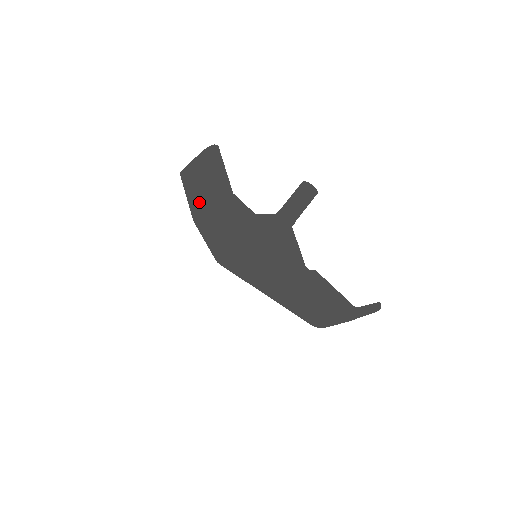
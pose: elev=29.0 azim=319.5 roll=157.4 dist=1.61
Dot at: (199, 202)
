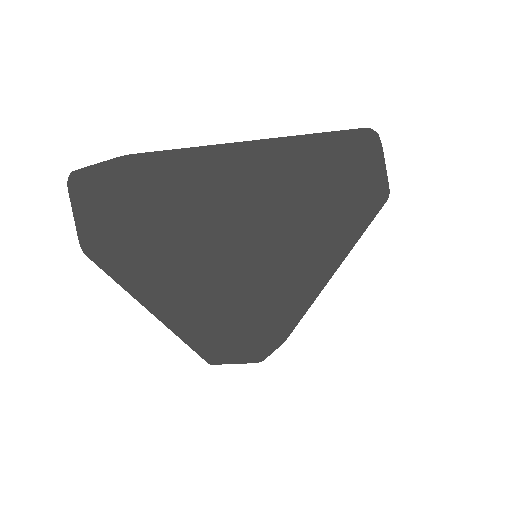
Dot at: (120, 217)
